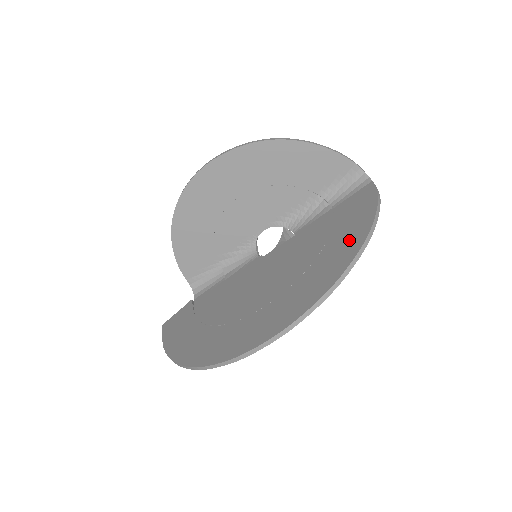
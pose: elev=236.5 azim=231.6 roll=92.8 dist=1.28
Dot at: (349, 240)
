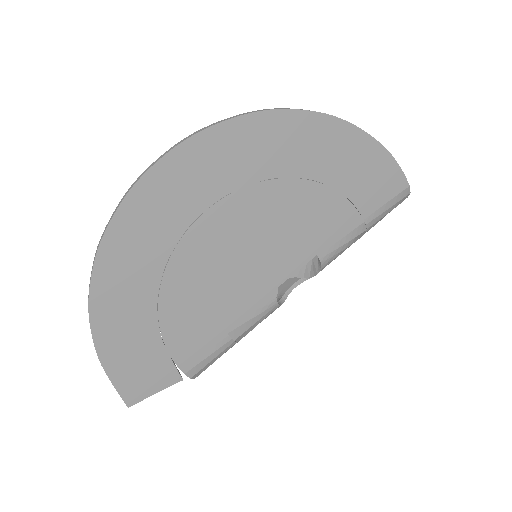
Dot at: (325, 142)
